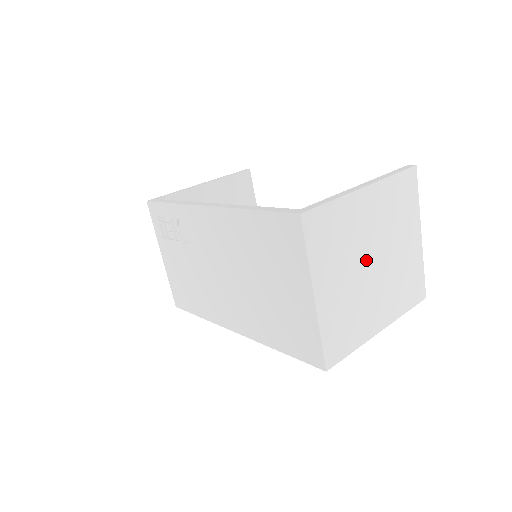
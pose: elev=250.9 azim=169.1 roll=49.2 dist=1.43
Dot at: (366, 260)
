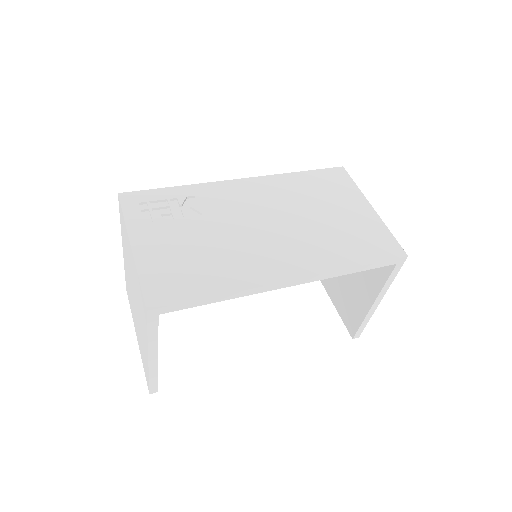
Dot at: occluded
